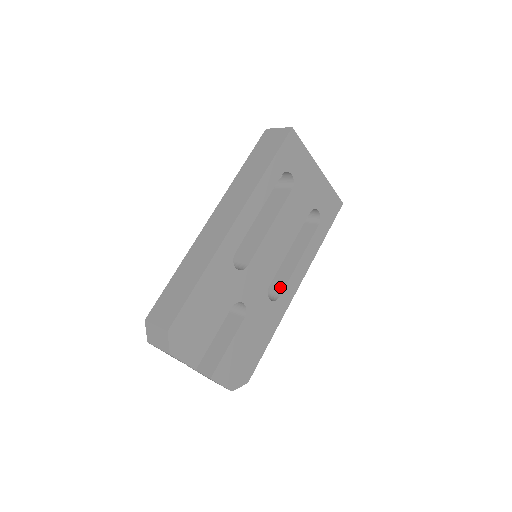
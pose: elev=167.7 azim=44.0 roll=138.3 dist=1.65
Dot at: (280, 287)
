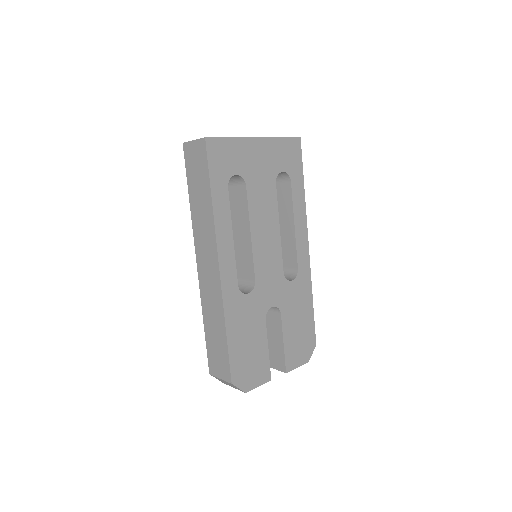
Dot at: (293, 260)
